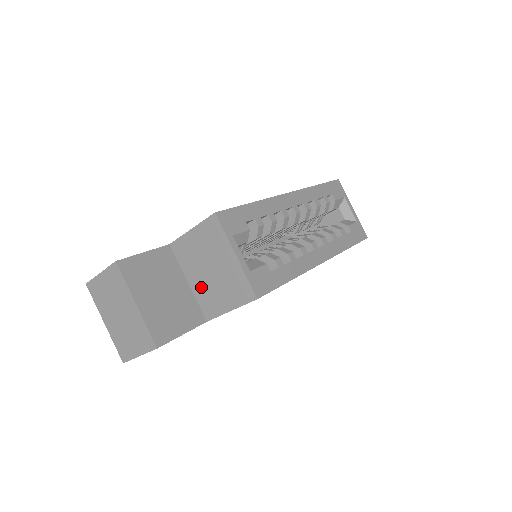
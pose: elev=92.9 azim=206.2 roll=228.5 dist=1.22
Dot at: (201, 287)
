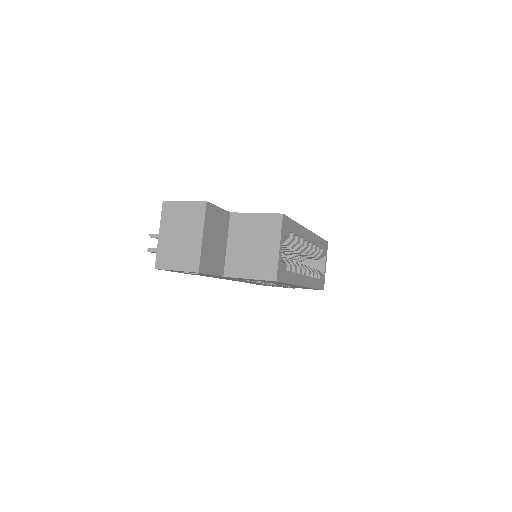
Dot at: (236, 252)
